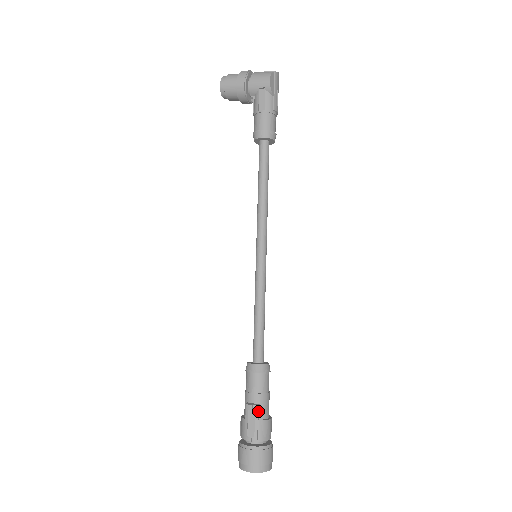
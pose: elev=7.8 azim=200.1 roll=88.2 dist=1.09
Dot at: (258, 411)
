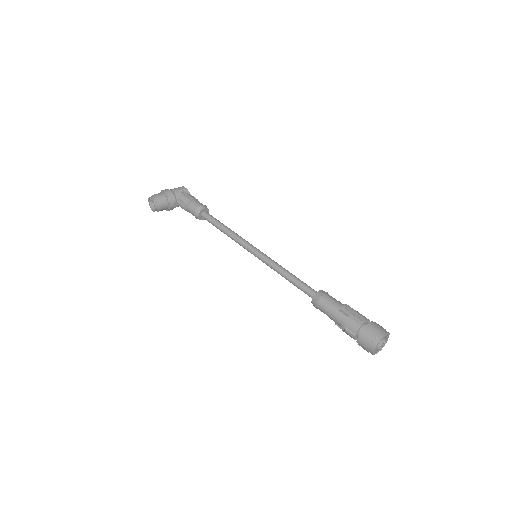
Dot at: (349, 307)
